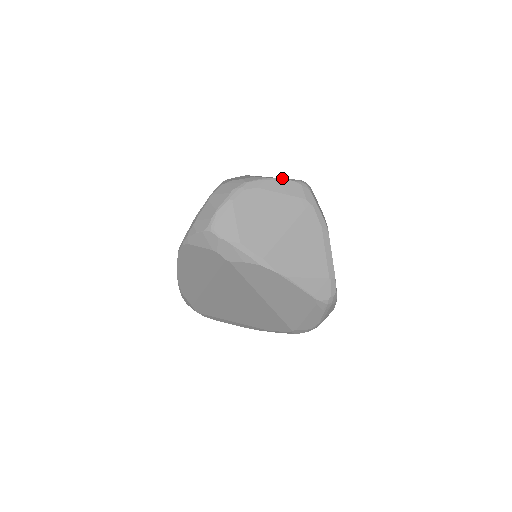
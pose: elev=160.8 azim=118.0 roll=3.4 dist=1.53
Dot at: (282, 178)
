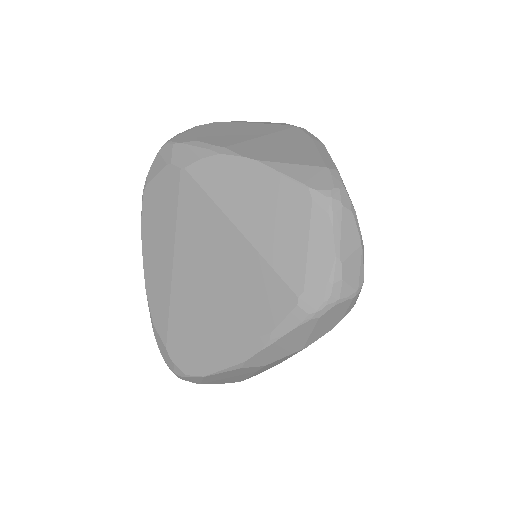
Dot at: occluded
